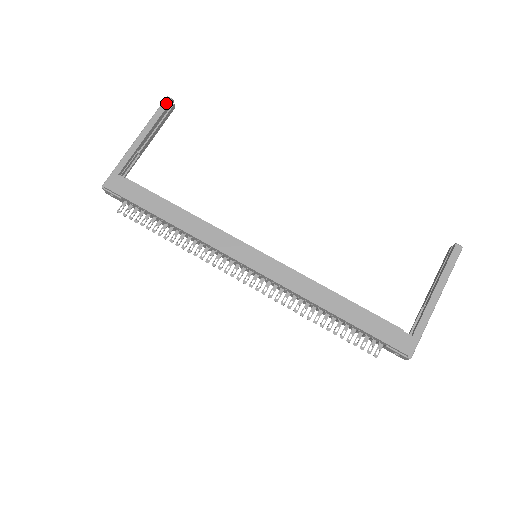
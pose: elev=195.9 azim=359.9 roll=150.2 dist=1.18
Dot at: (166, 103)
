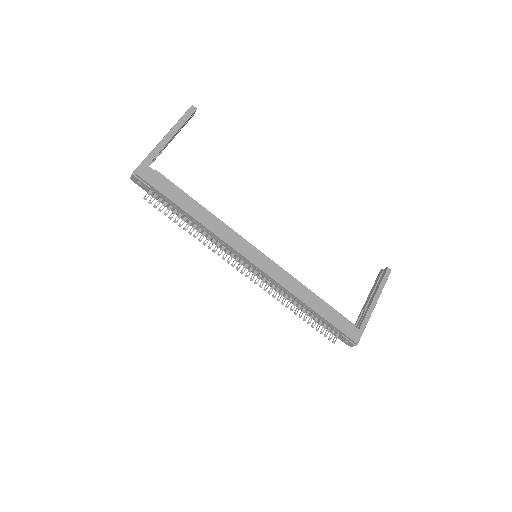
Dot at: (191, 111)
